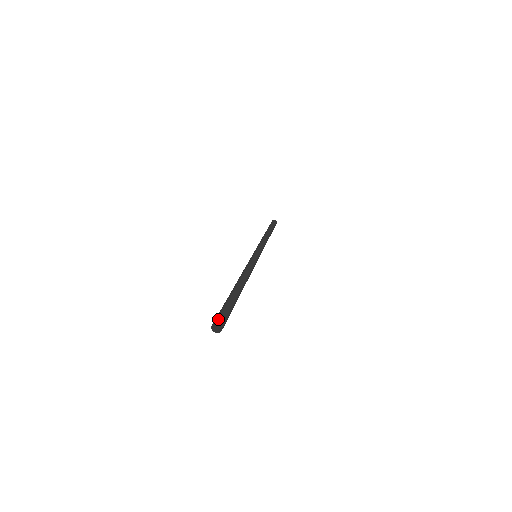
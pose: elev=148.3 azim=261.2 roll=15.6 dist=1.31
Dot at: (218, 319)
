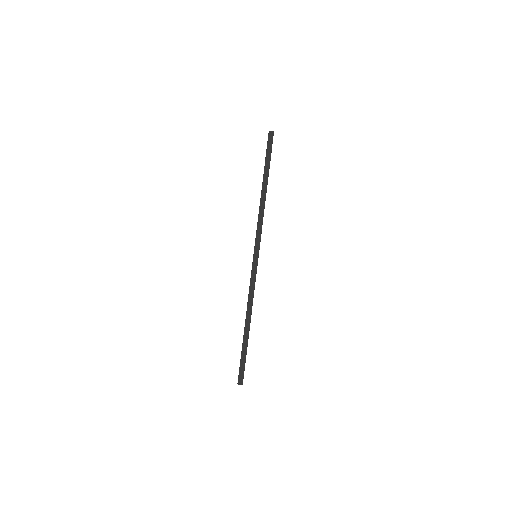
Dot at: (240, 381)
